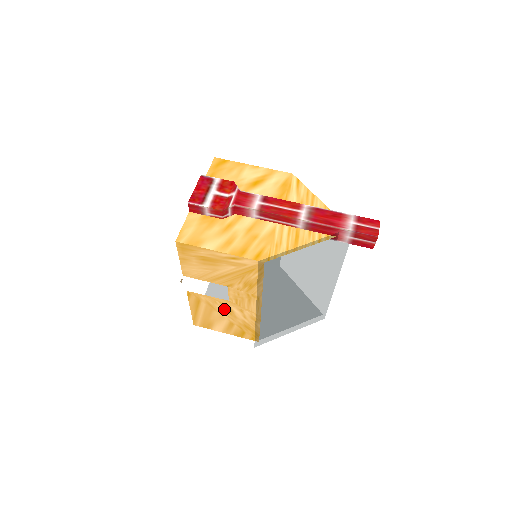
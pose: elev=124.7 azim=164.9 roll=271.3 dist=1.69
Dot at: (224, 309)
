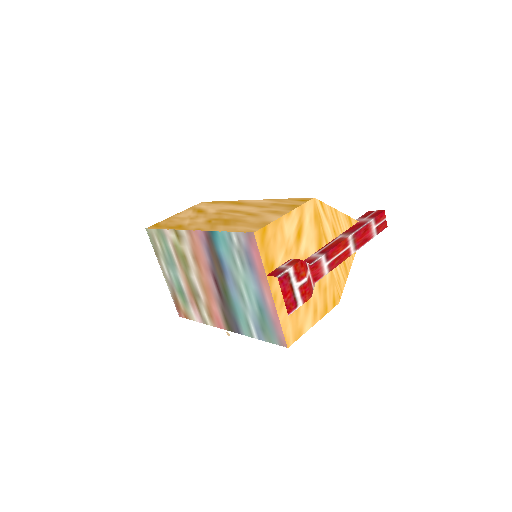
Dot at: occluded
